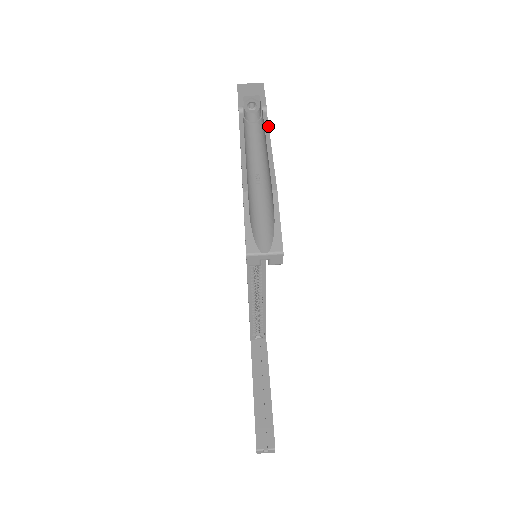
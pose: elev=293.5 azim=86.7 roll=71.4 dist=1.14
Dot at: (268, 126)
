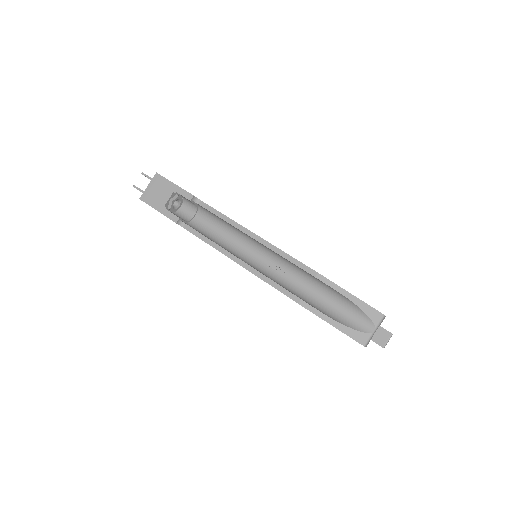
Dot at: (223, 215)
